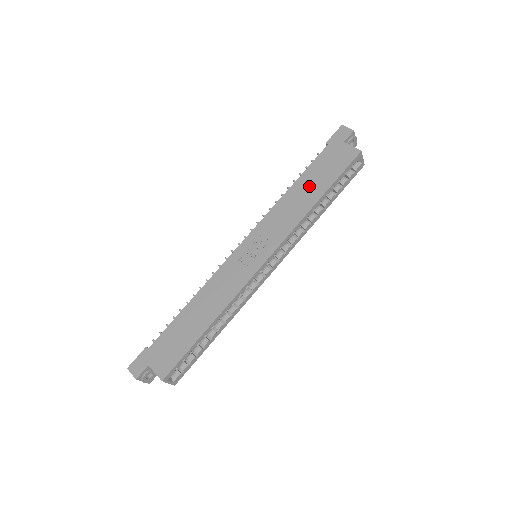
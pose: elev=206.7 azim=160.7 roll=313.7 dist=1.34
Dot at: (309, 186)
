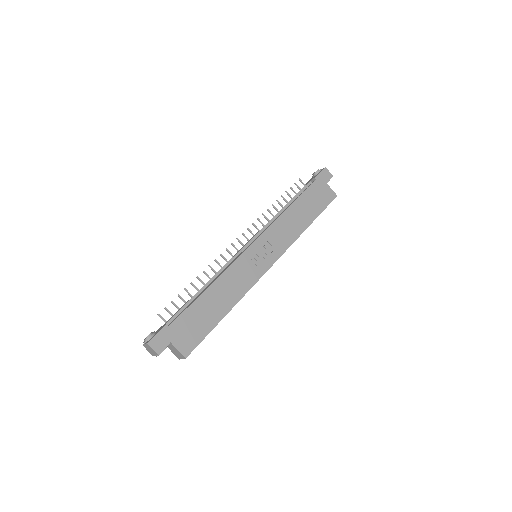
Dot at: (303, 211)
